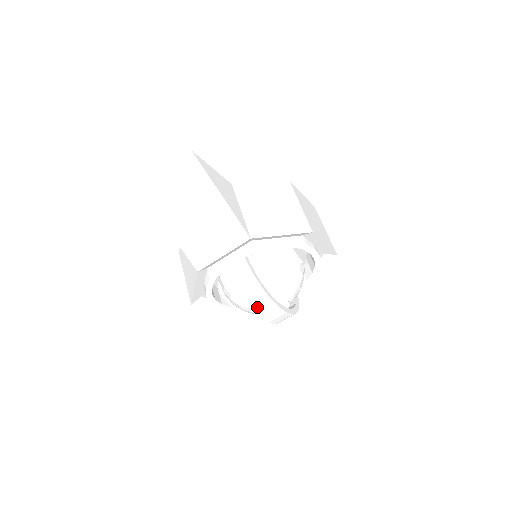
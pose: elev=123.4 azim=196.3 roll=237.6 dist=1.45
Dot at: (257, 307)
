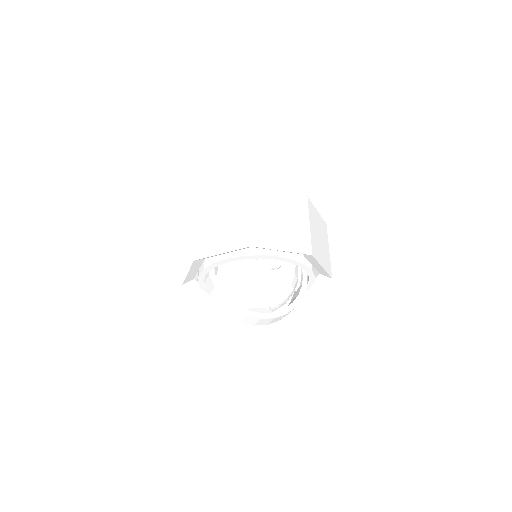
Dot at: (231, 315)
